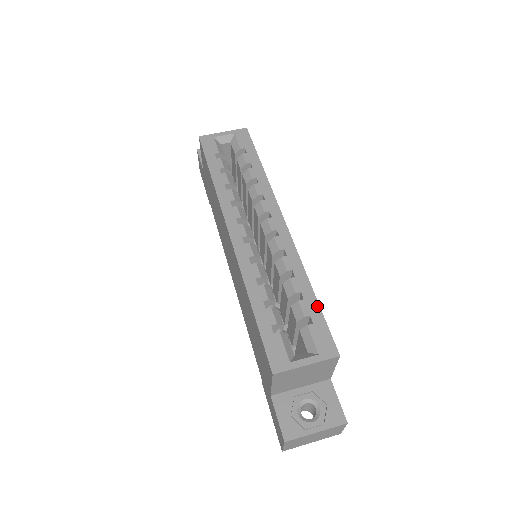
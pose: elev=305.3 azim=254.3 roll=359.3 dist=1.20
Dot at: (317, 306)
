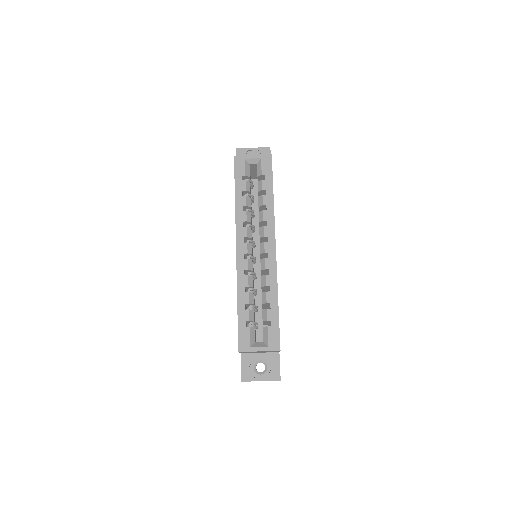
Dot at: (277, 315)
